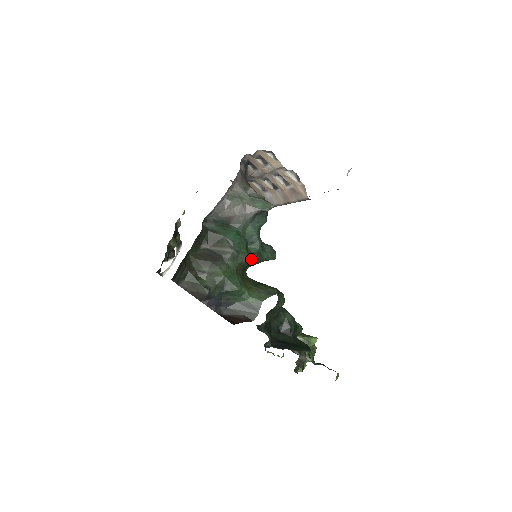
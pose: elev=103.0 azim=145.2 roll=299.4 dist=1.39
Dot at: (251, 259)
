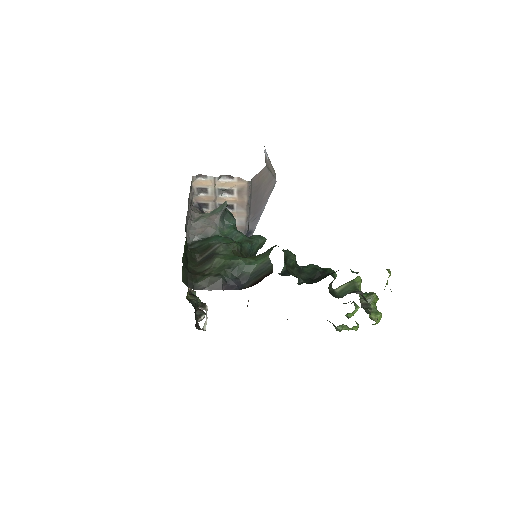
Dot at: (242, 245)
